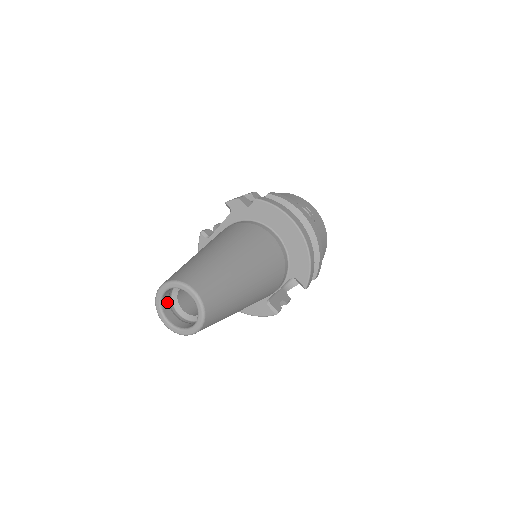
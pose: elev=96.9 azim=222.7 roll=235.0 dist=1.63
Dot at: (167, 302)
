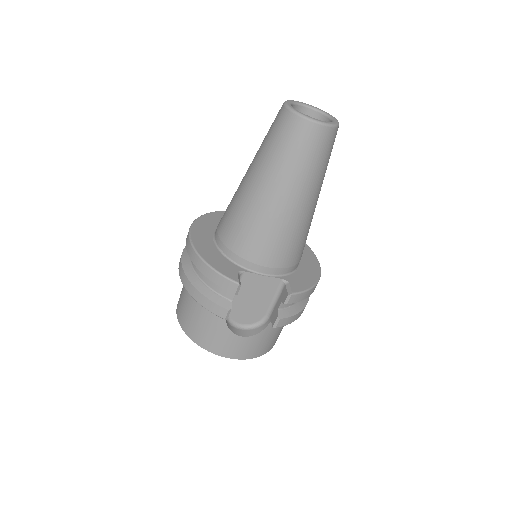
Dot at: occluded
